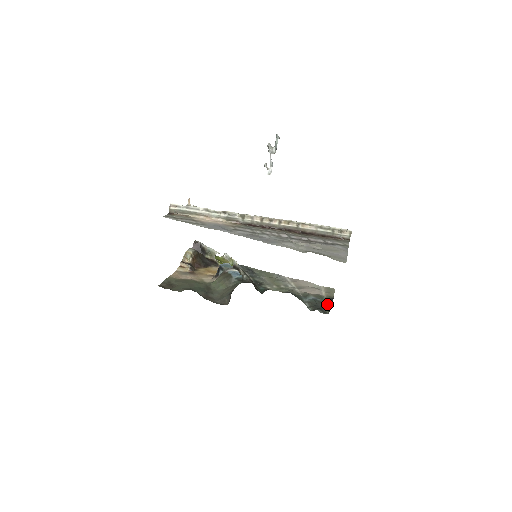
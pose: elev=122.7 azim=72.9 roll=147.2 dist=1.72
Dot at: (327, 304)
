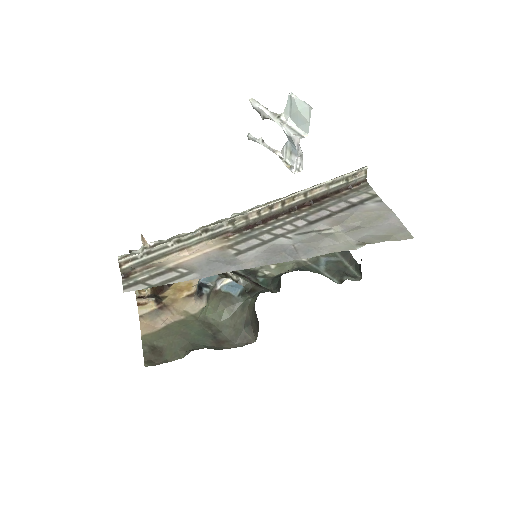
Dot at: (346, 261)
